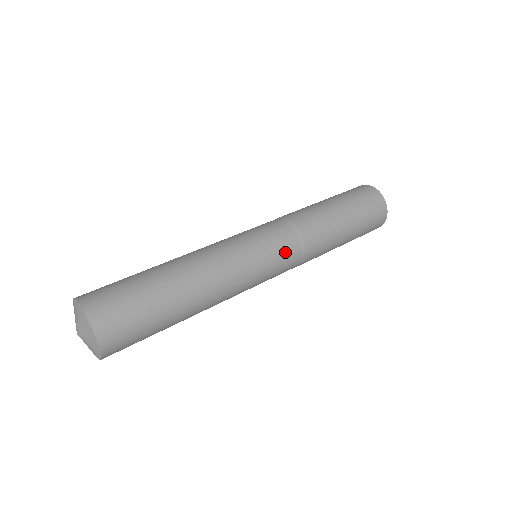
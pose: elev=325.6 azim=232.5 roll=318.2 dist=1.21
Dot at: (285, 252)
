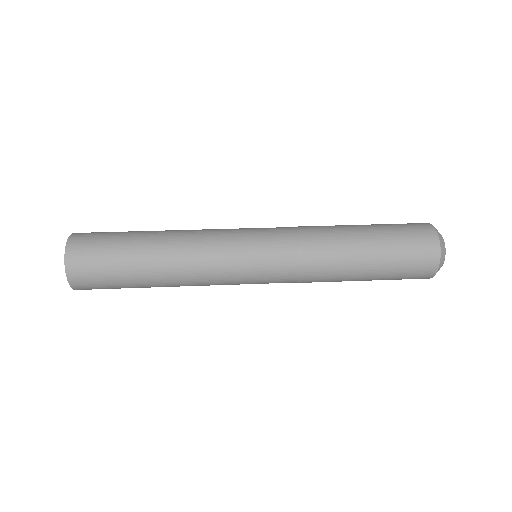
Dot at: (276, 271)
